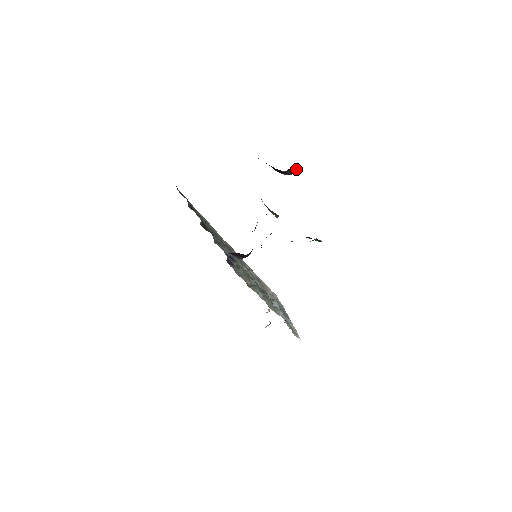
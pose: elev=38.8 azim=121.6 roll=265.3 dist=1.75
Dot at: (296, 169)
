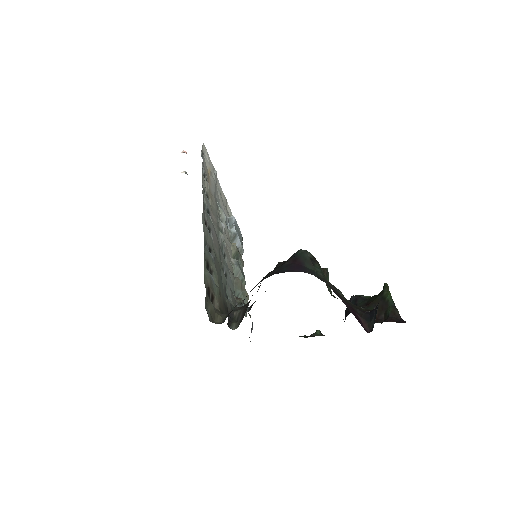
Dot at: occluded
